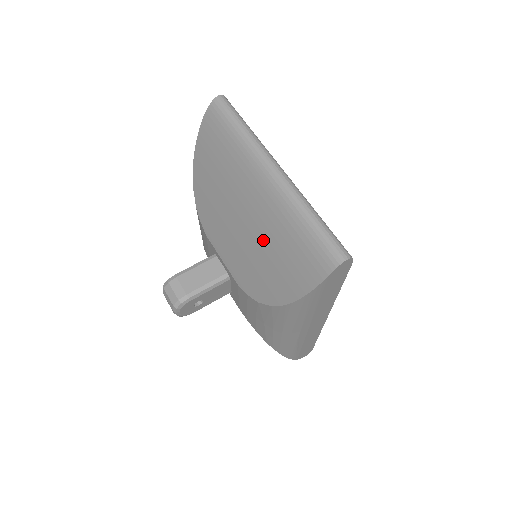
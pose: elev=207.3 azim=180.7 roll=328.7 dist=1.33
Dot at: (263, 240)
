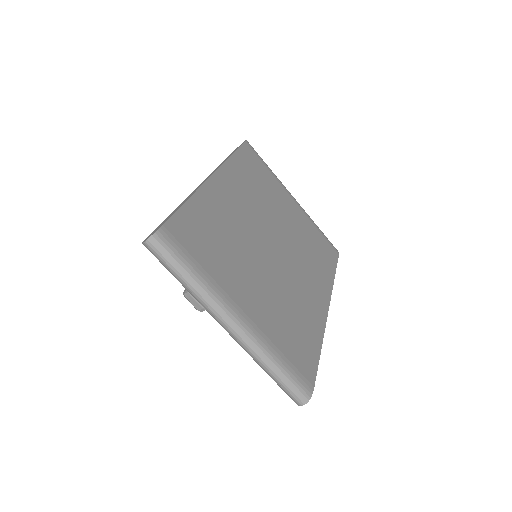
Dot at: occluded
